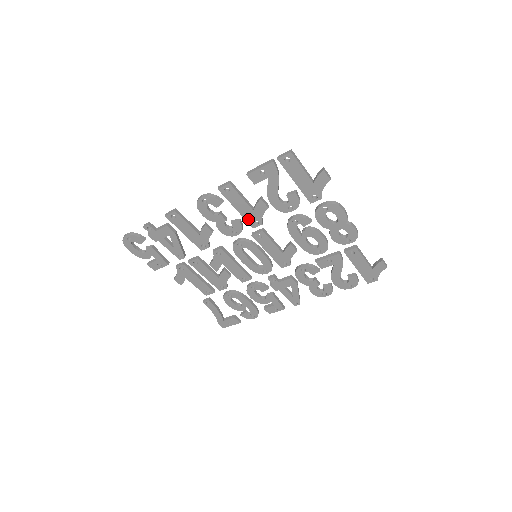
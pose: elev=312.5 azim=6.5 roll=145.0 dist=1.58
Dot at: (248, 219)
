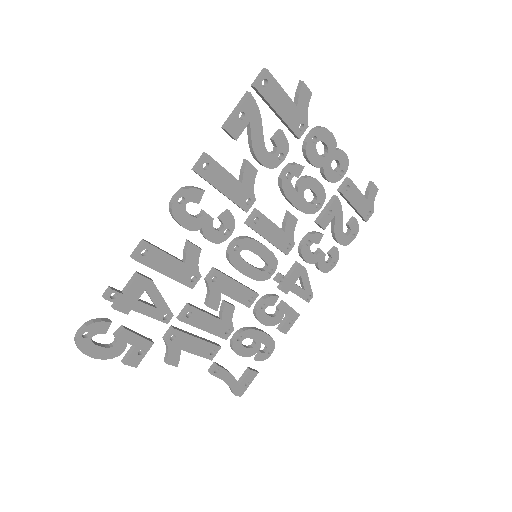
Dot at: (238, 201)
